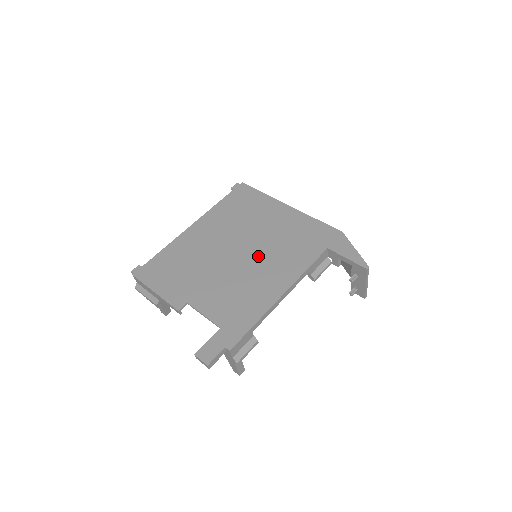
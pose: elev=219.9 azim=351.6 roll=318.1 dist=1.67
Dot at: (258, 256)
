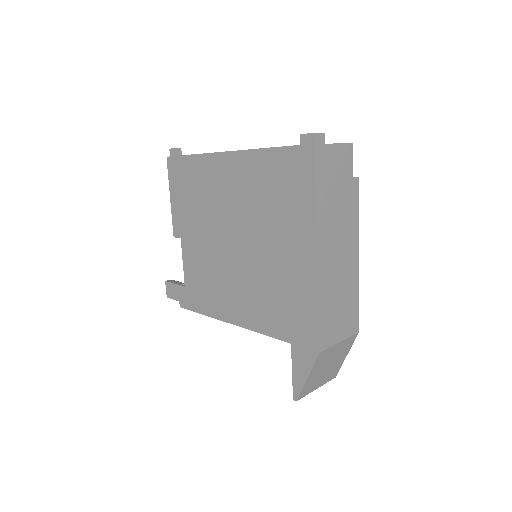
Dot at: (243, 269)
